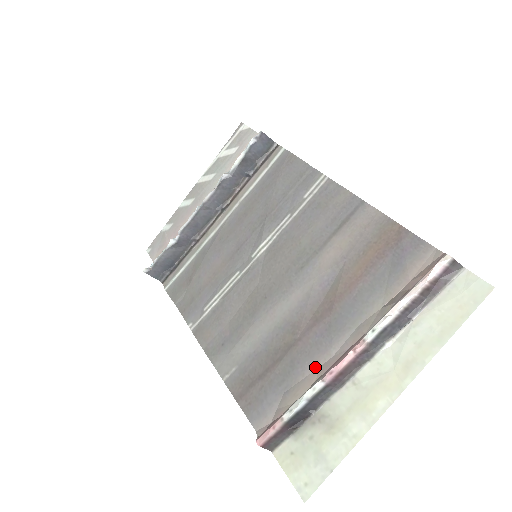
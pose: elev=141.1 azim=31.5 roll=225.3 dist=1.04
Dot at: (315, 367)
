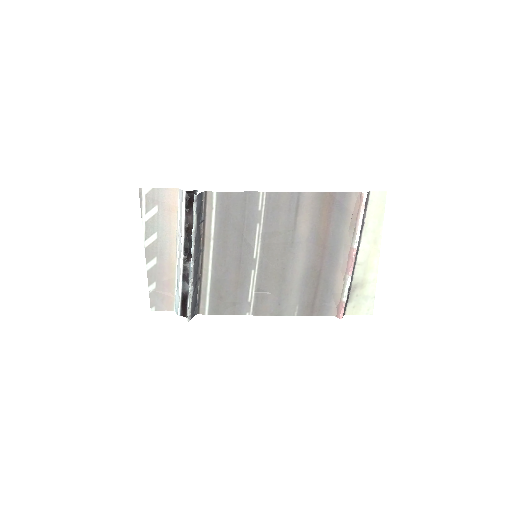
Dot at: (338, 273)
